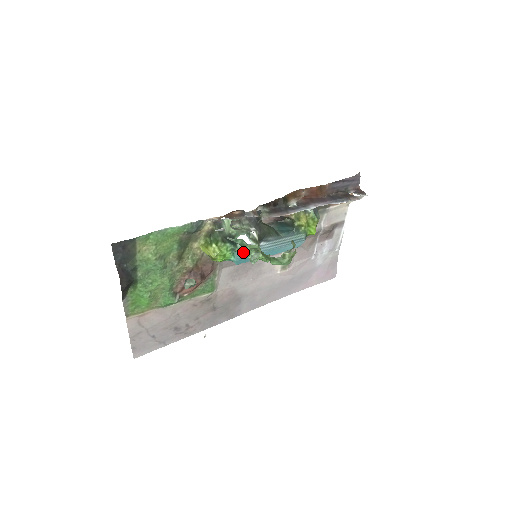
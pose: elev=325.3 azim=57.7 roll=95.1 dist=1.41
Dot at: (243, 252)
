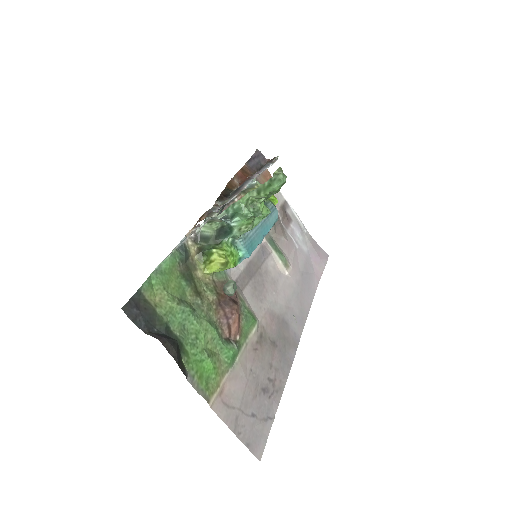
Dot at: (243, 216)
